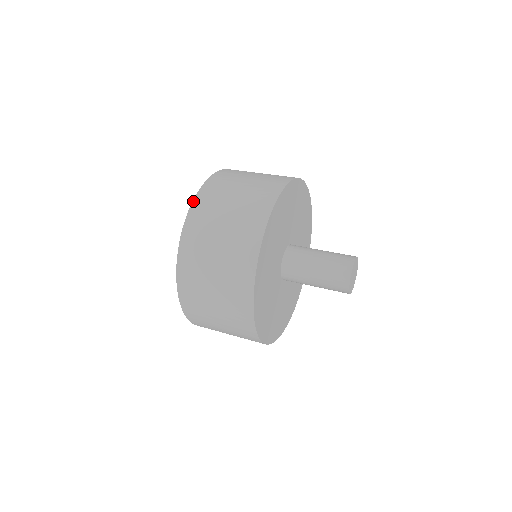
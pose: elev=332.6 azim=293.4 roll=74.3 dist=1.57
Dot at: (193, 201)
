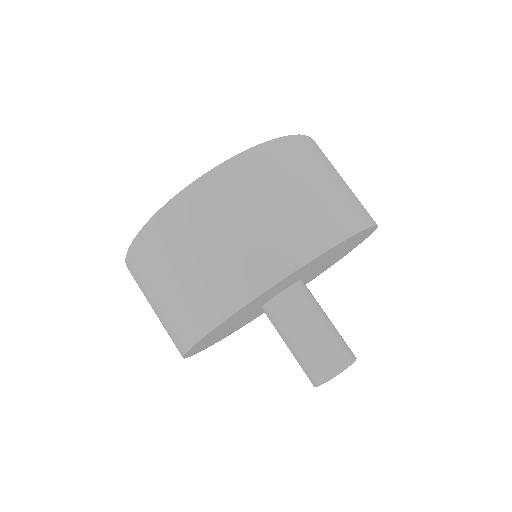
Dot at: (189, 185)
